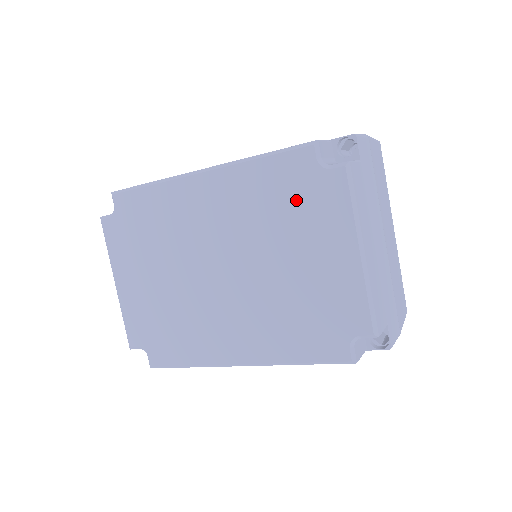
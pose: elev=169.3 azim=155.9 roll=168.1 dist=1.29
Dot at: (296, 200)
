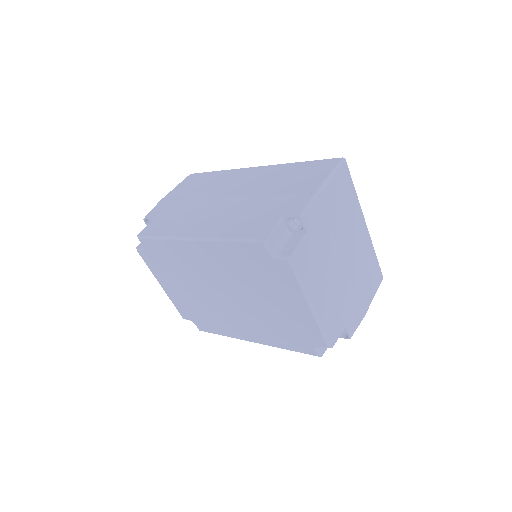
Dot at: (261, 271)
